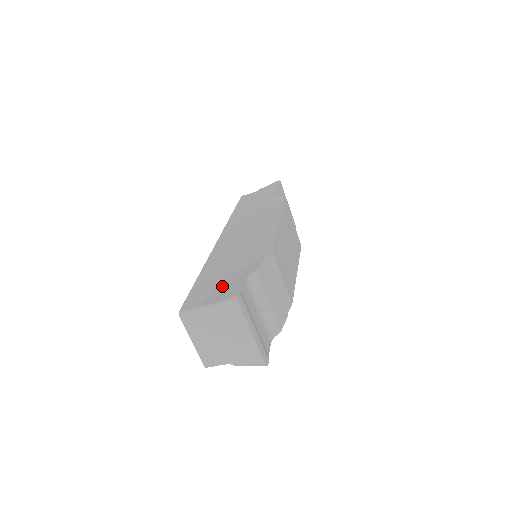
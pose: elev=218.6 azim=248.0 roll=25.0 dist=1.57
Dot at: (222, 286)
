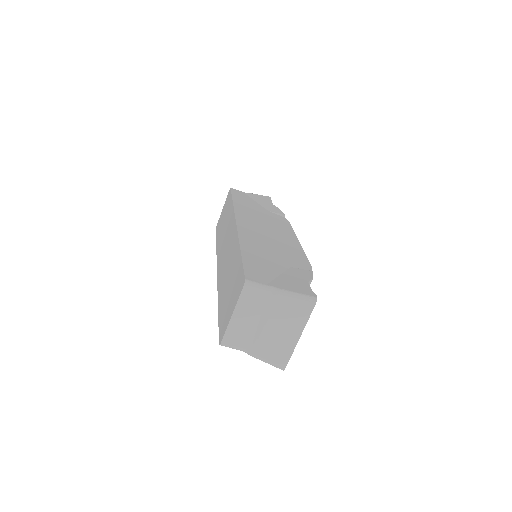
Dot at: (281, 276)
